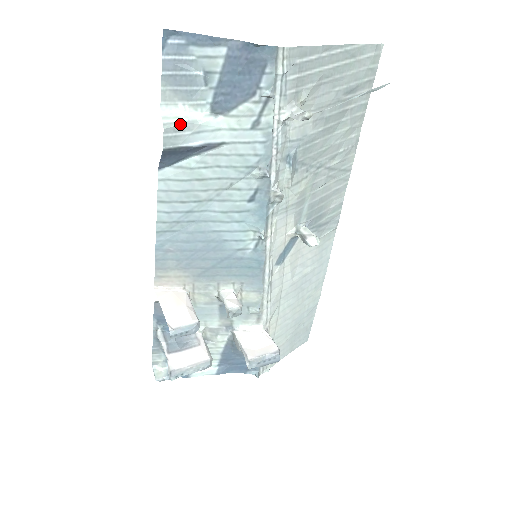
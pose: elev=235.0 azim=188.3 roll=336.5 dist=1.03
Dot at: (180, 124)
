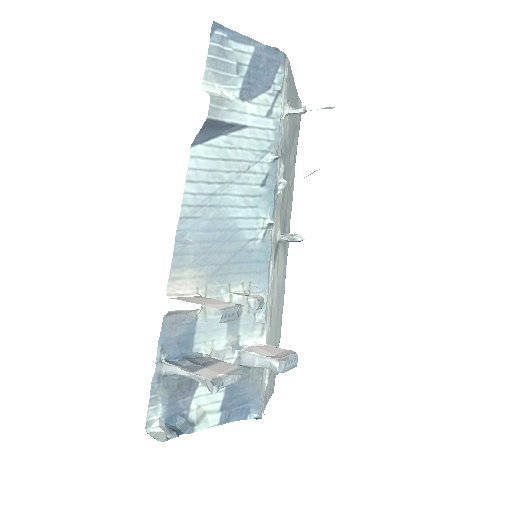
Dot at: (221, 99)
